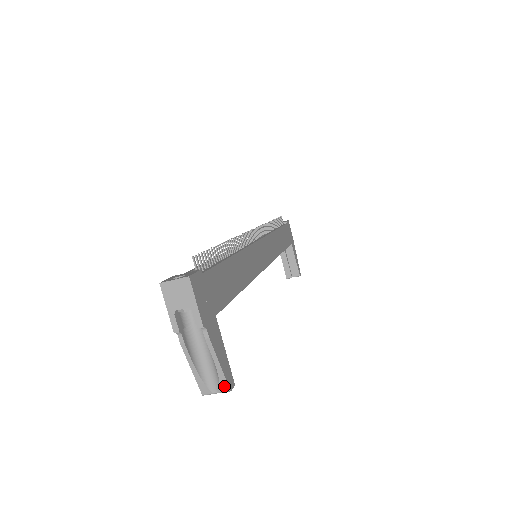
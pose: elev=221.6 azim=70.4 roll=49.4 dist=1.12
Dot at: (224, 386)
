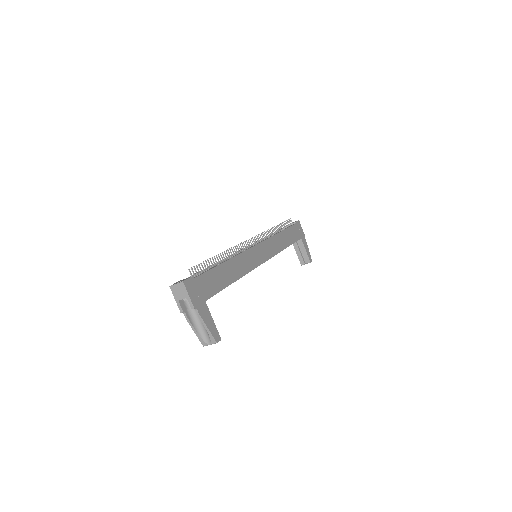
Dot at: (213, 340)
